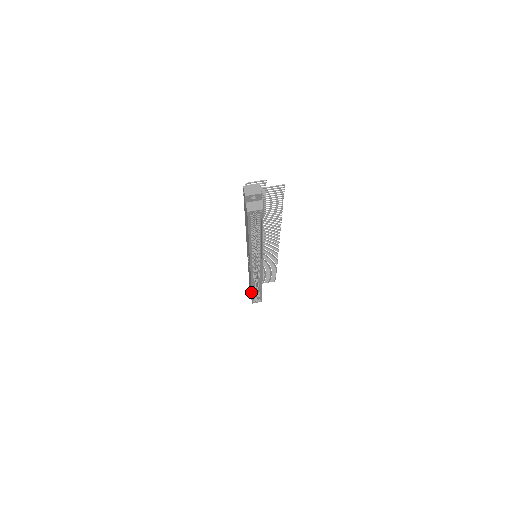
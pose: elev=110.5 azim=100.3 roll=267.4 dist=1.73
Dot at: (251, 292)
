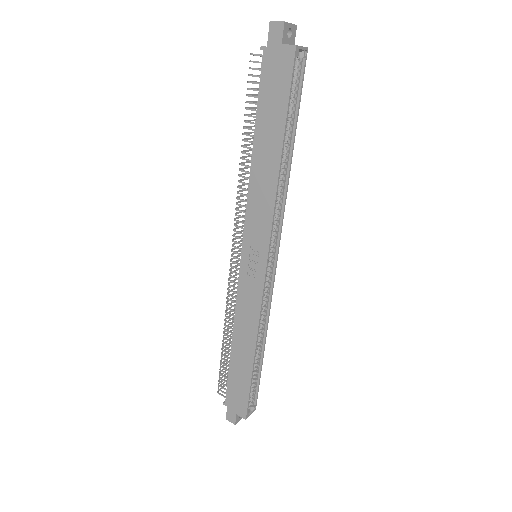
Dot at: (249, 373)
